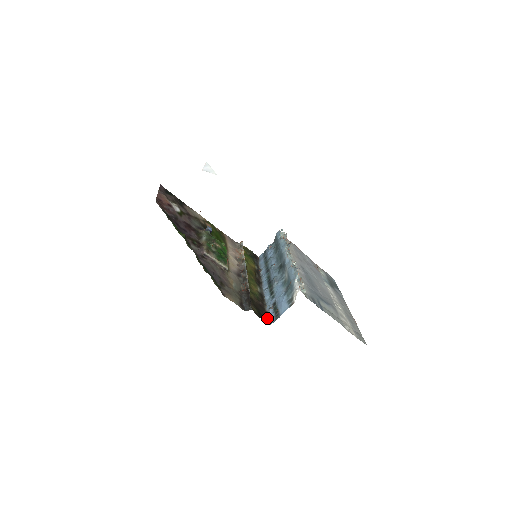
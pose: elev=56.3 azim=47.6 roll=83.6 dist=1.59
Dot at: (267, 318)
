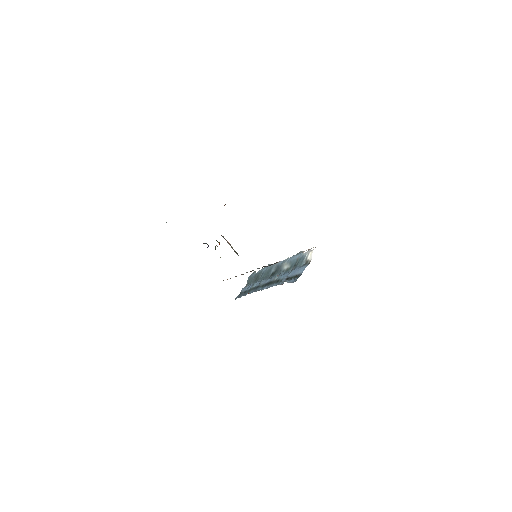
Dot at: (288, 282)
